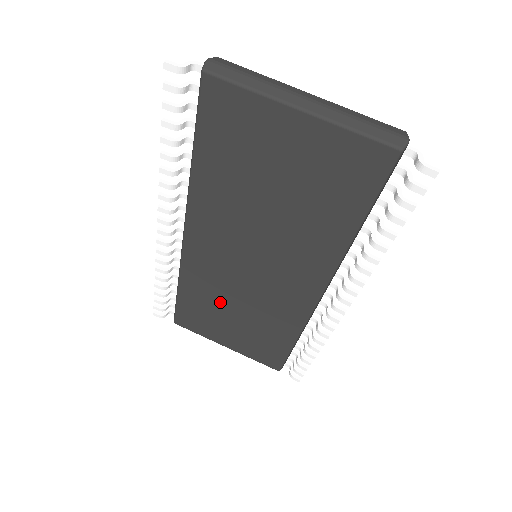
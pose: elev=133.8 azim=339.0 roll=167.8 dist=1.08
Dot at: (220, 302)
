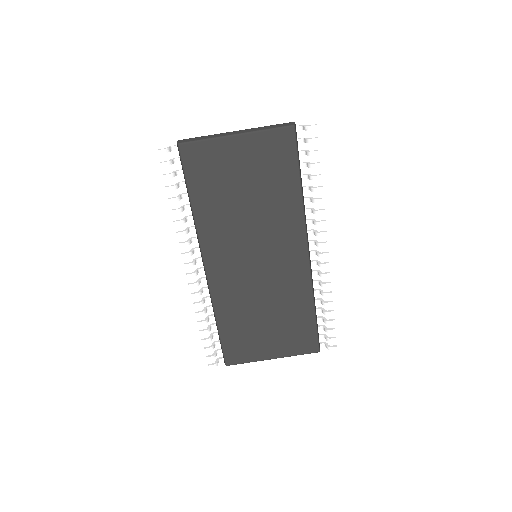
Dot at: (250, 312)
